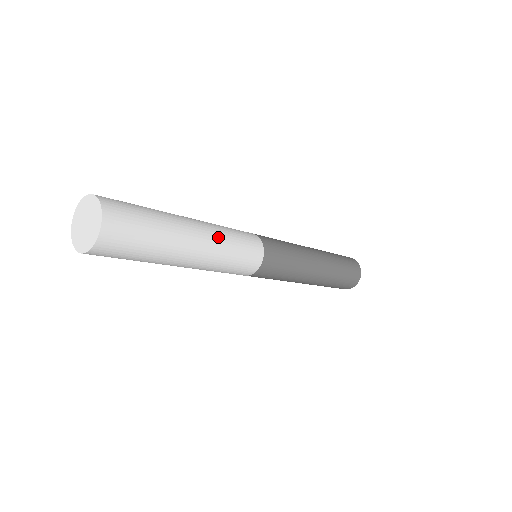
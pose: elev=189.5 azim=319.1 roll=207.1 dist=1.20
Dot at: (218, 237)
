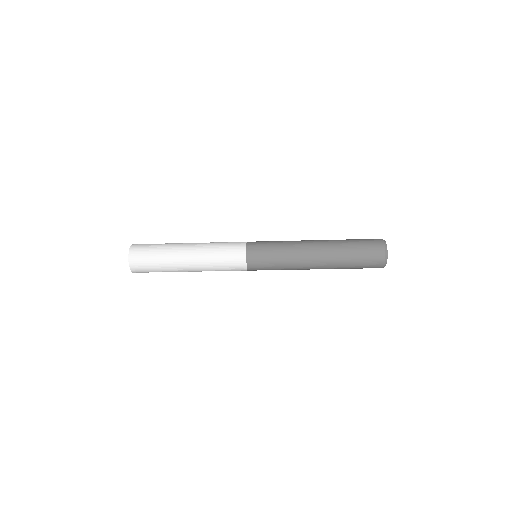
Dot at: (206, 243)
